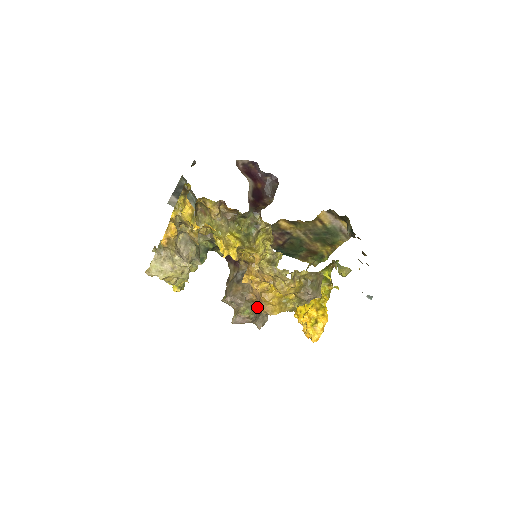
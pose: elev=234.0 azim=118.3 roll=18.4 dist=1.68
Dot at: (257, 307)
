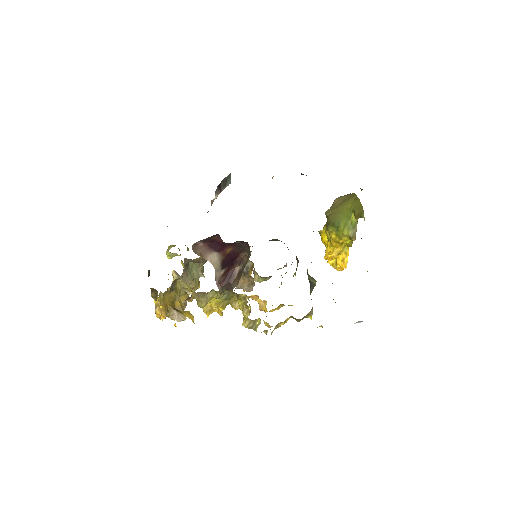
Dot at: (269, 276)
